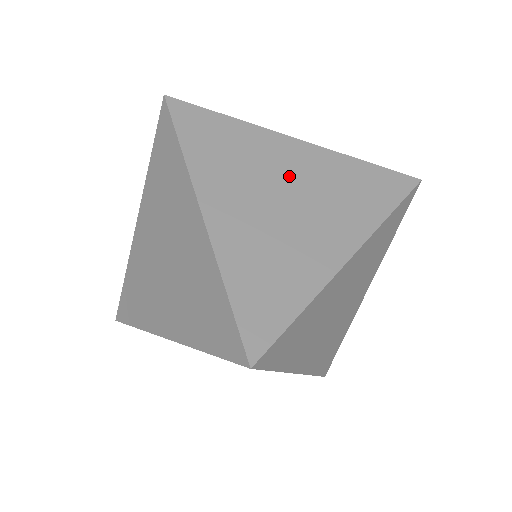
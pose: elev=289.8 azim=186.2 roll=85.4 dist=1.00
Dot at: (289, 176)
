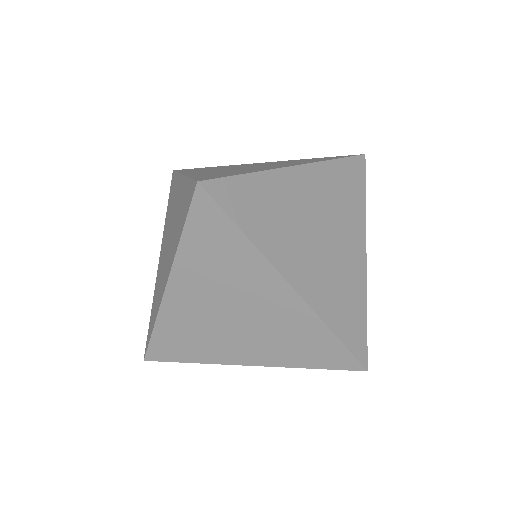
Dot at: (312, 209)
